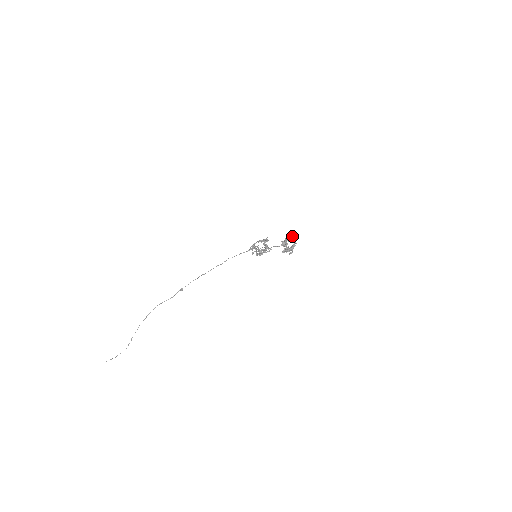
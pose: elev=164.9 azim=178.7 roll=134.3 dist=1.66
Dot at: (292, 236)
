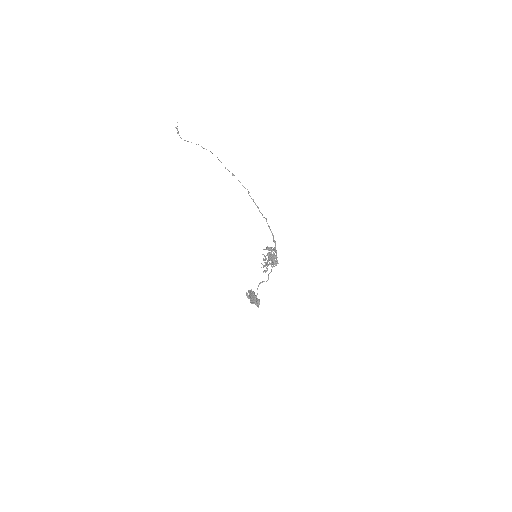
Dot at: (259, 302)
